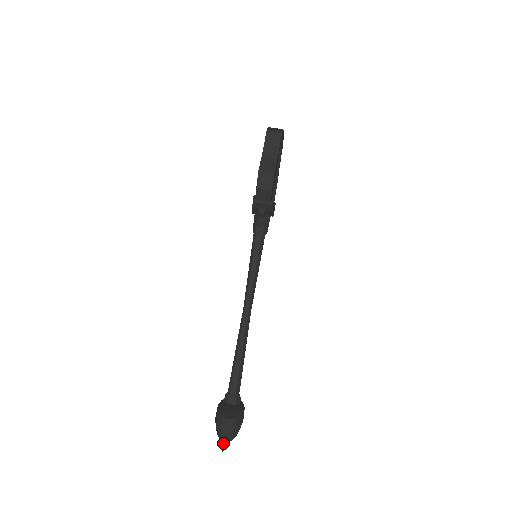
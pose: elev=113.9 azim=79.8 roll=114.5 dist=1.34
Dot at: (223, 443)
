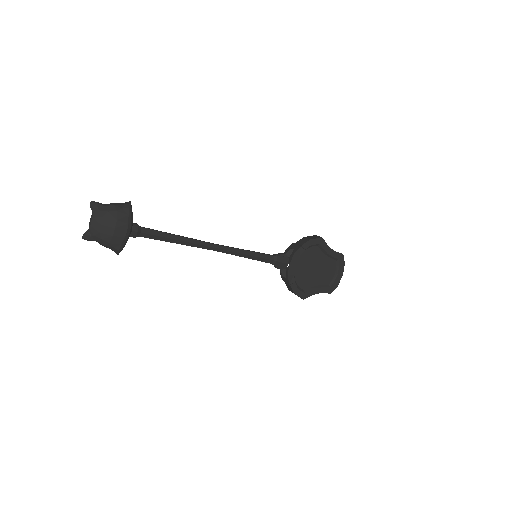
Dot at: (100, 203)
